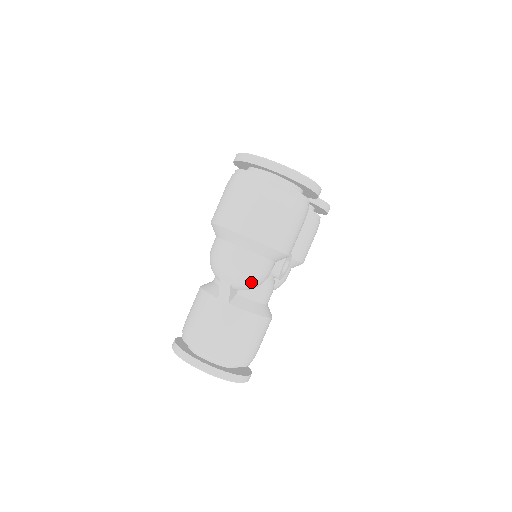
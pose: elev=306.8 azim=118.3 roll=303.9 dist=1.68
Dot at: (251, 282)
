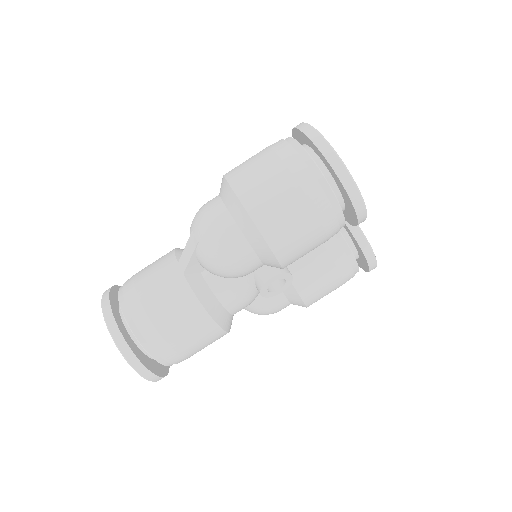
Dot at: (217, 261)
